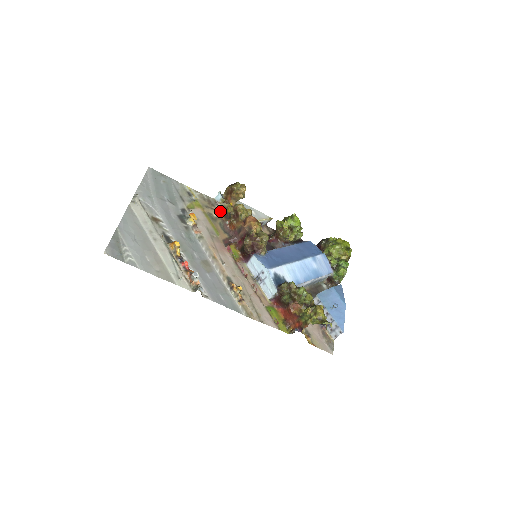
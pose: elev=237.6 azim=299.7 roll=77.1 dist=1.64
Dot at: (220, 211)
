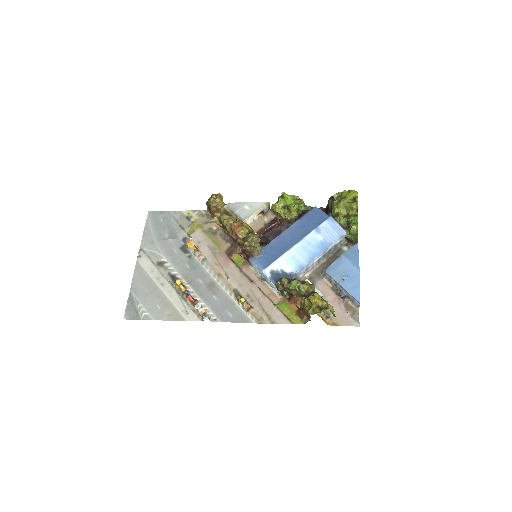
Dot at: occluded
